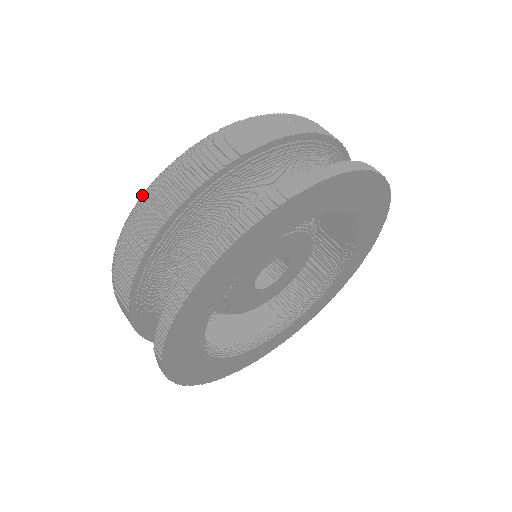
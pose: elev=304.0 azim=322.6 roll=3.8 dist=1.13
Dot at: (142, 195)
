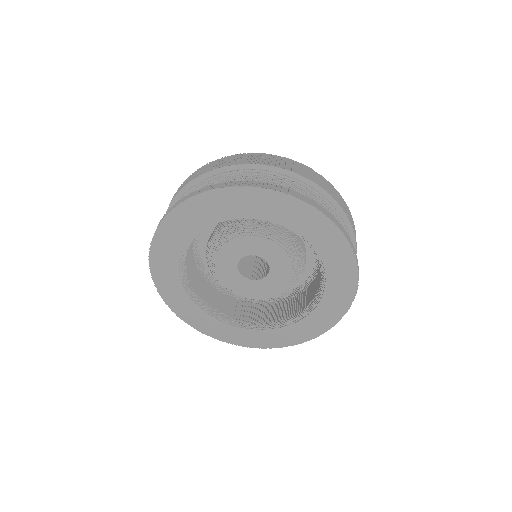
Dot at: occluded
